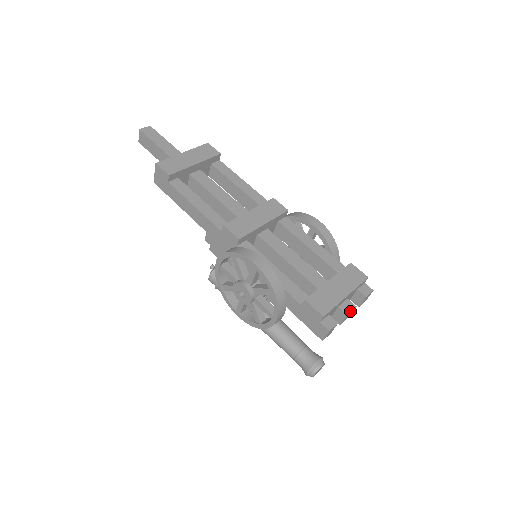
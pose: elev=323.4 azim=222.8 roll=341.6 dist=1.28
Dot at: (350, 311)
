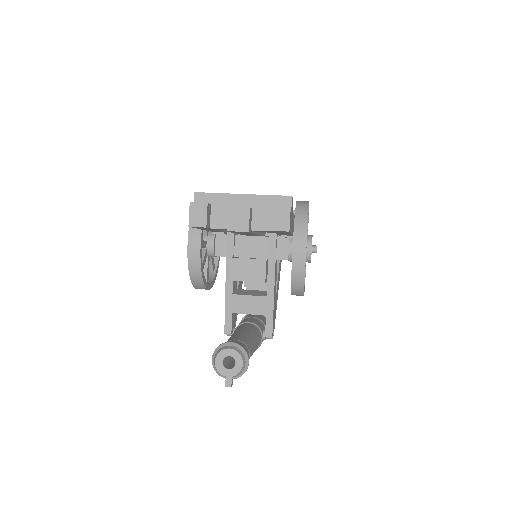
Dot at: (237, 207)
